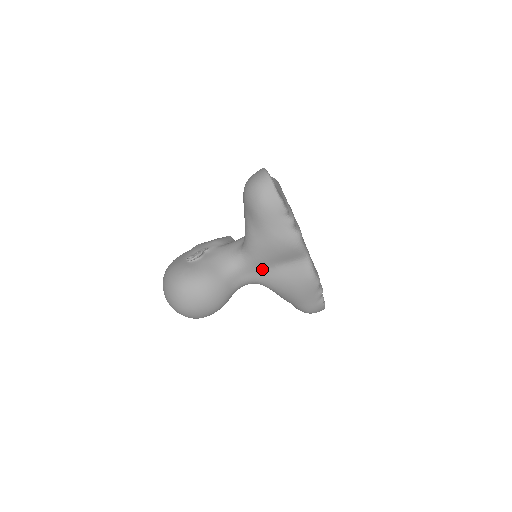
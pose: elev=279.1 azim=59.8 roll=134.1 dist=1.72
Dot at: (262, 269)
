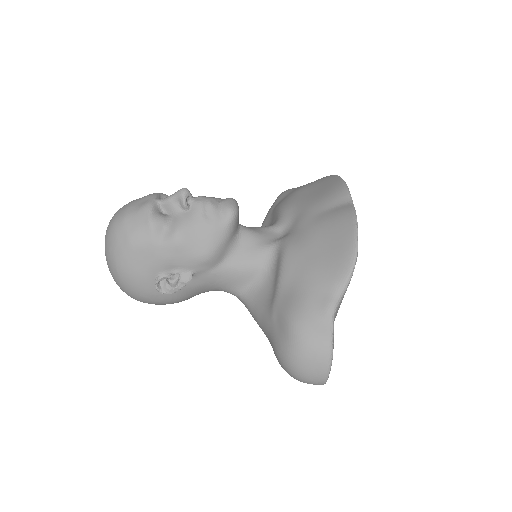
Dot at: occluded
